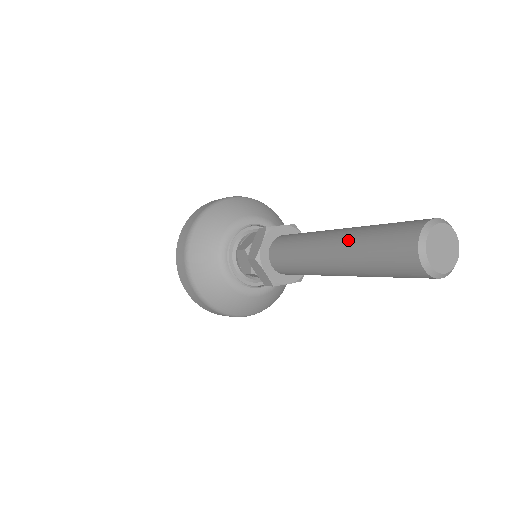
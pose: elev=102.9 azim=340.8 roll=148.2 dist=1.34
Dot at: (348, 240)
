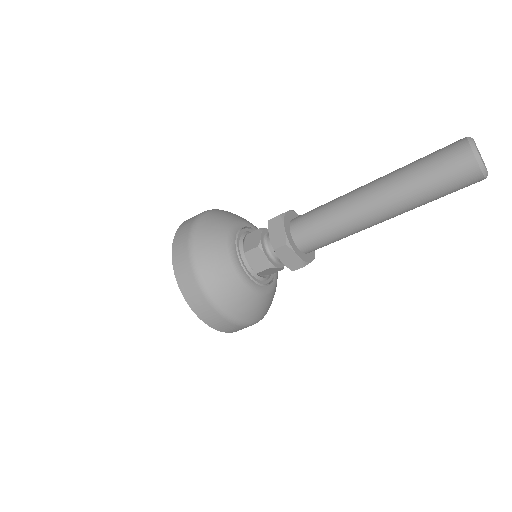
Dot at: (403, 203)
